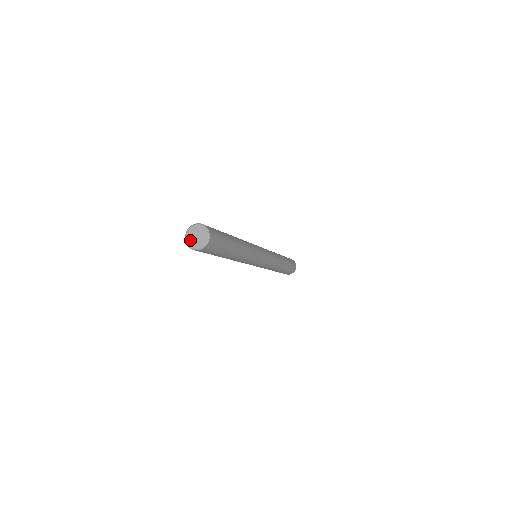
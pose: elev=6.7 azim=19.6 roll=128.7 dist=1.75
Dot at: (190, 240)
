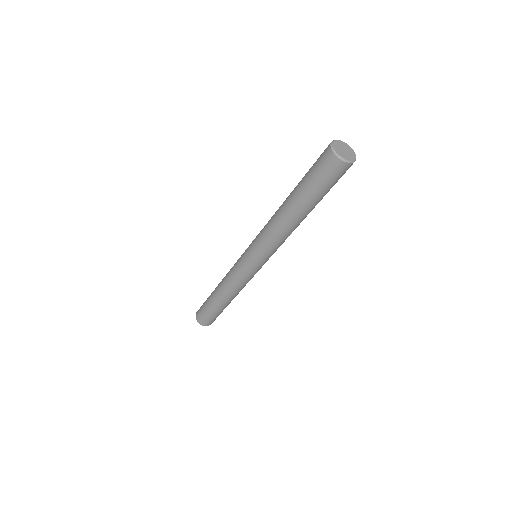
Dot at: (338, 149)
